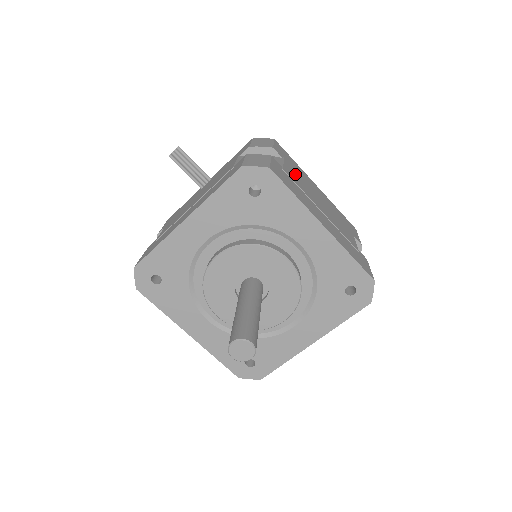
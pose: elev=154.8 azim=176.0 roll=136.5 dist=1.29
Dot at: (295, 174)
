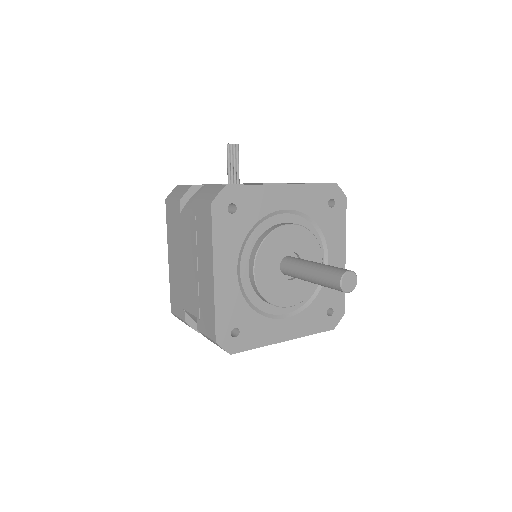
Dot at: occluded
